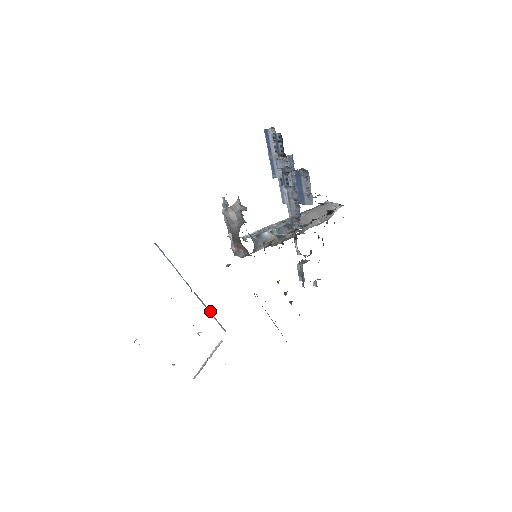
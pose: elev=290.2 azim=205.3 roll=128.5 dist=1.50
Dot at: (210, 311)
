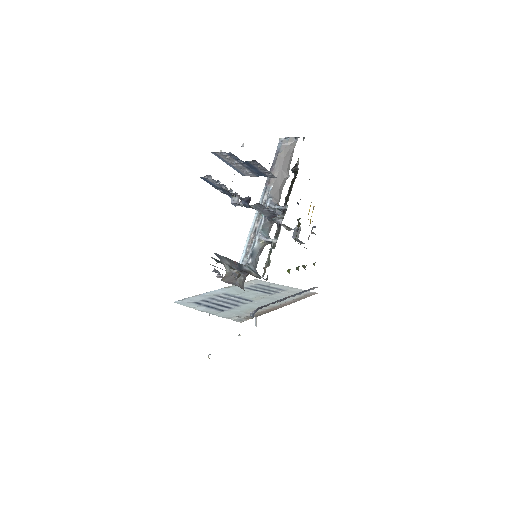
Dot at: occluded
